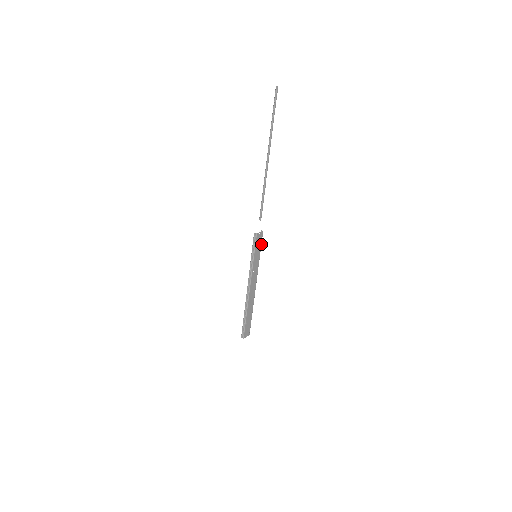
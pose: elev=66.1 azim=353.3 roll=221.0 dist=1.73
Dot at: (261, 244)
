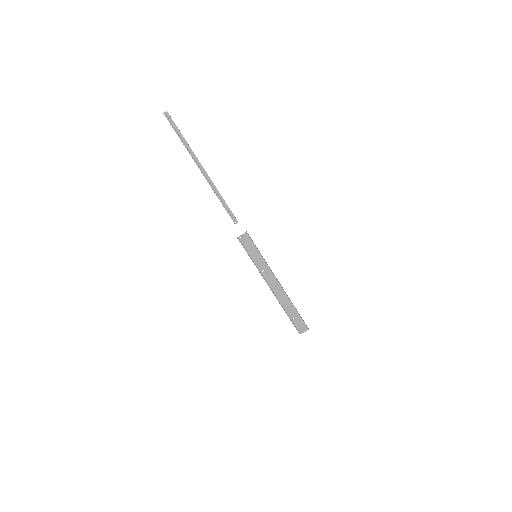
Dot at: (253, 244)
